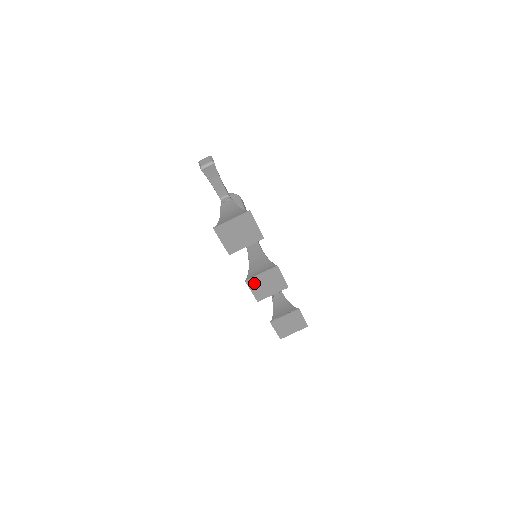
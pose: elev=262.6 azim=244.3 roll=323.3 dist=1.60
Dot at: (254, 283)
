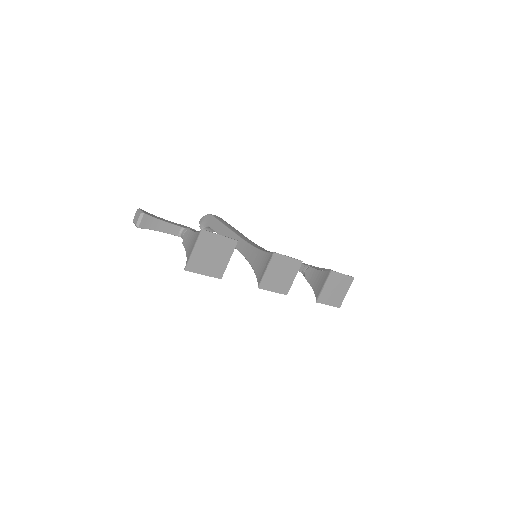
Dot at: (267, 283)
